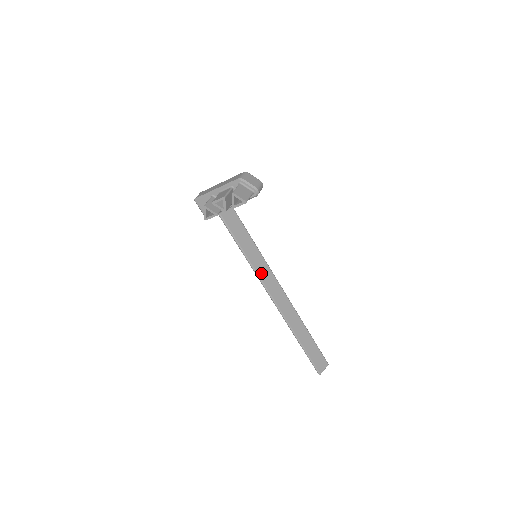
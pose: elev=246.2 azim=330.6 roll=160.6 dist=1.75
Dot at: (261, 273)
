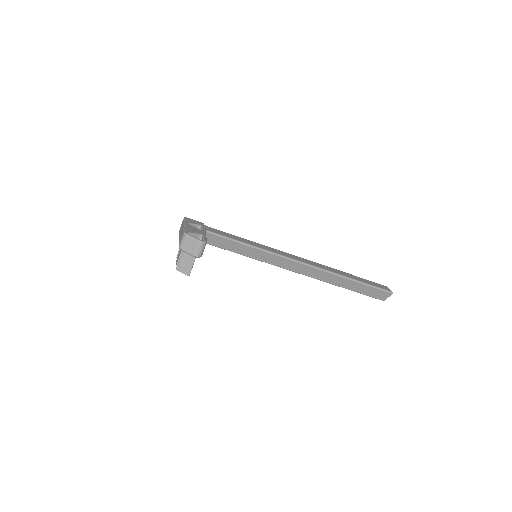
Dot at: (271, 262)
